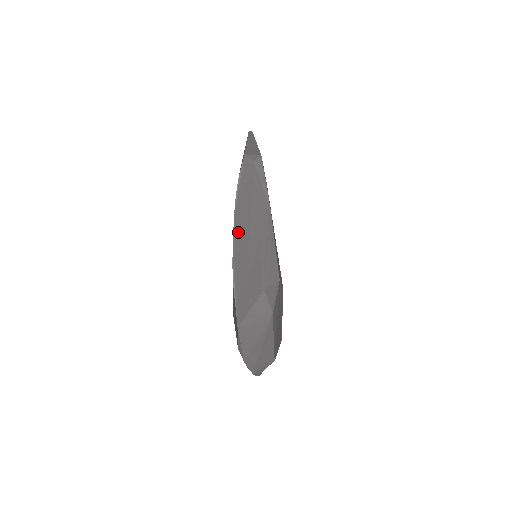
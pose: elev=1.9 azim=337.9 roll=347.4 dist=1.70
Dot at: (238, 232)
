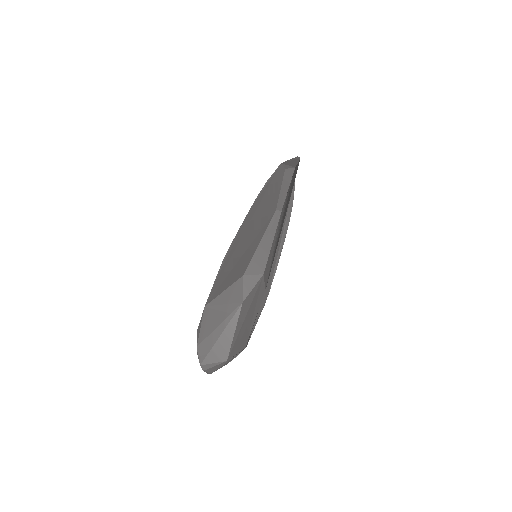
Dot at: (246, 223)
